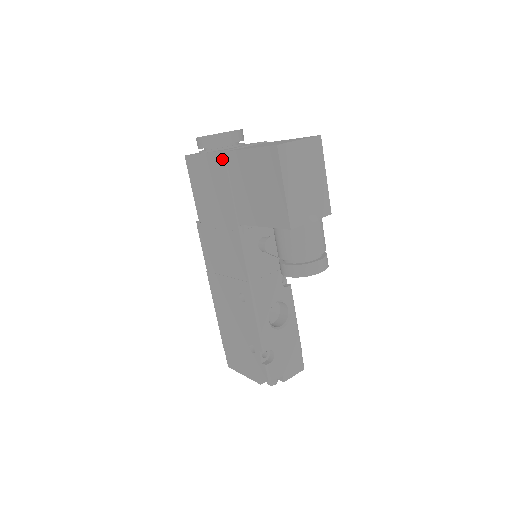
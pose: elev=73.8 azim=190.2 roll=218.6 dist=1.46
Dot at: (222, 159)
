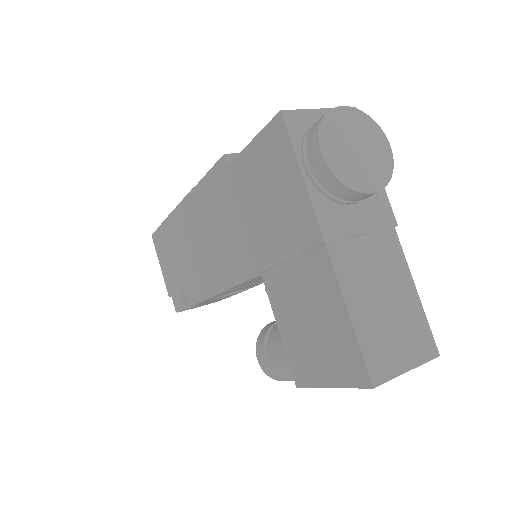
Dot at: (313, 240)
